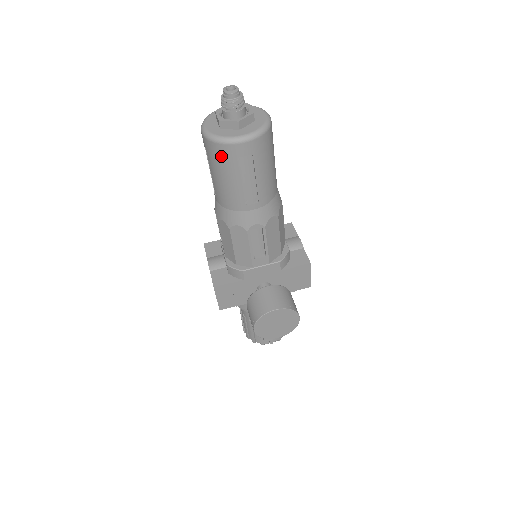
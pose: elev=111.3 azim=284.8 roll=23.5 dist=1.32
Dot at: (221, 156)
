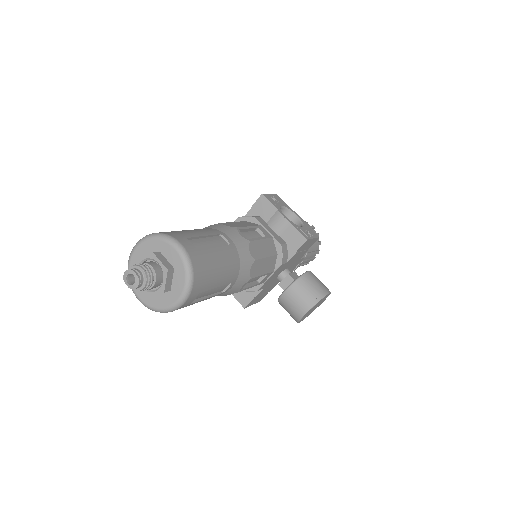
Dot at: occluded
